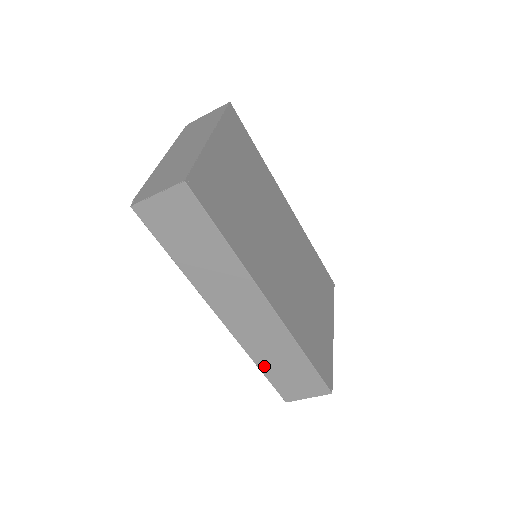
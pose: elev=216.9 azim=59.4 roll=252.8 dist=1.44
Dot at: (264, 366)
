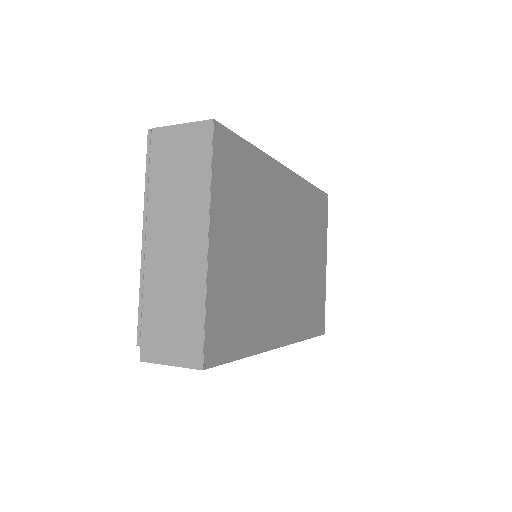
Dot at: occluded
